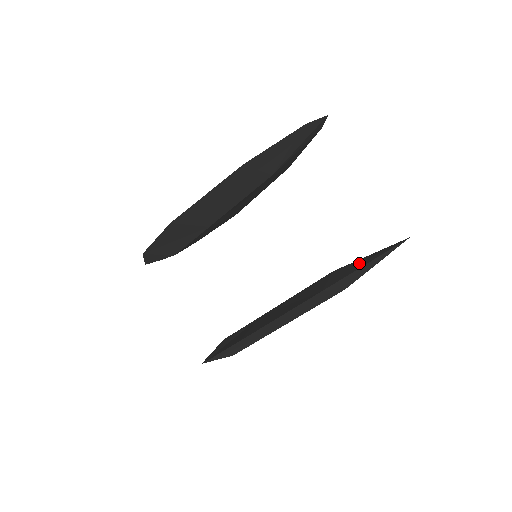
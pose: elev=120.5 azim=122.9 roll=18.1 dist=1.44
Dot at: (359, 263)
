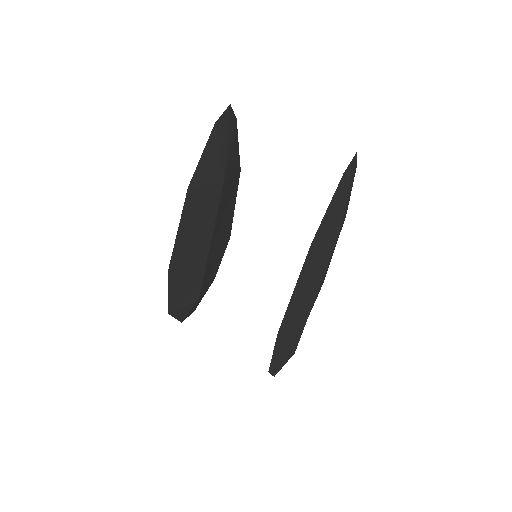
Dot at: occluded
